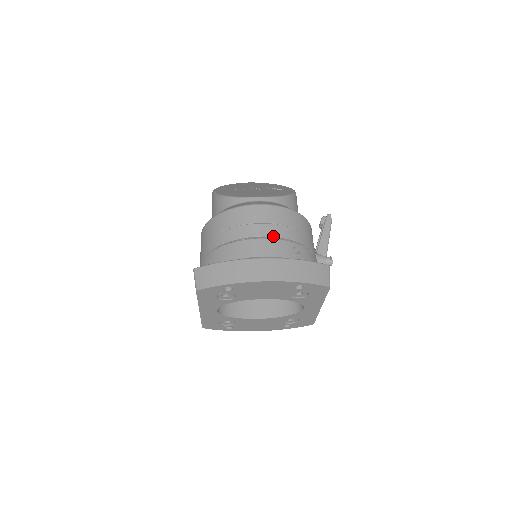
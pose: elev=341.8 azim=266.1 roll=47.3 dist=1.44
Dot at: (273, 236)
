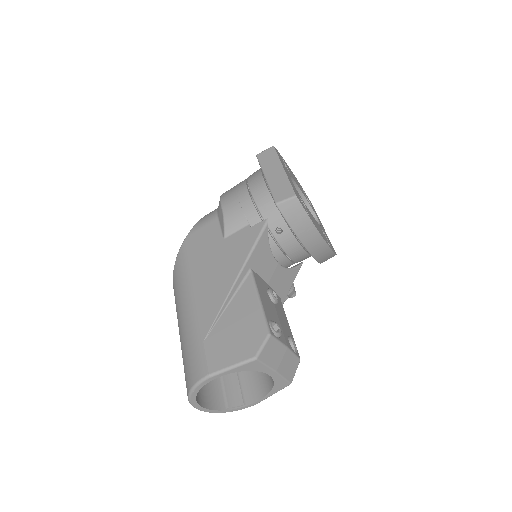
Dot at: occluded
